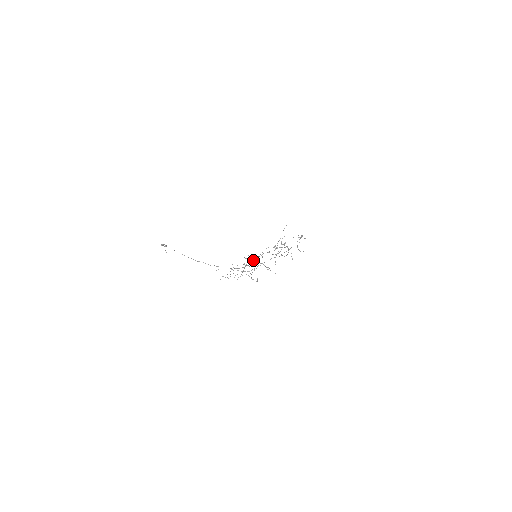
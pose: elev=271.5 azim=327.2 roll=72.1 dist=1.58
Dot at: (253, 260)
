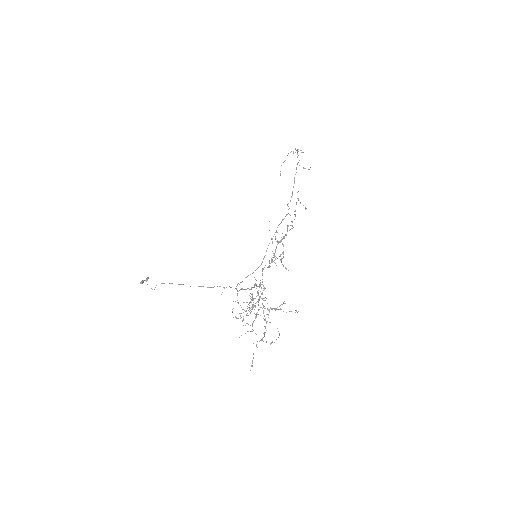
Dot at: (255, 316)
